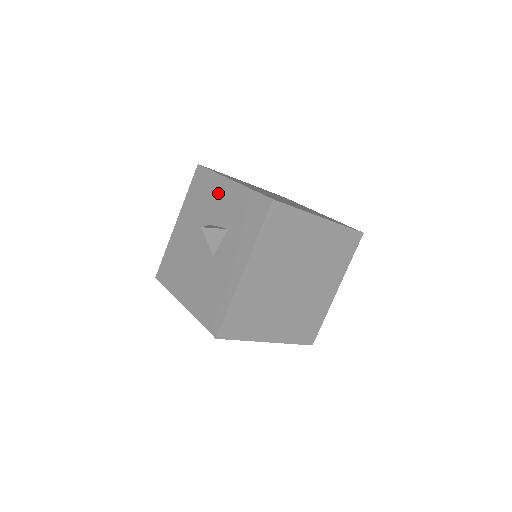
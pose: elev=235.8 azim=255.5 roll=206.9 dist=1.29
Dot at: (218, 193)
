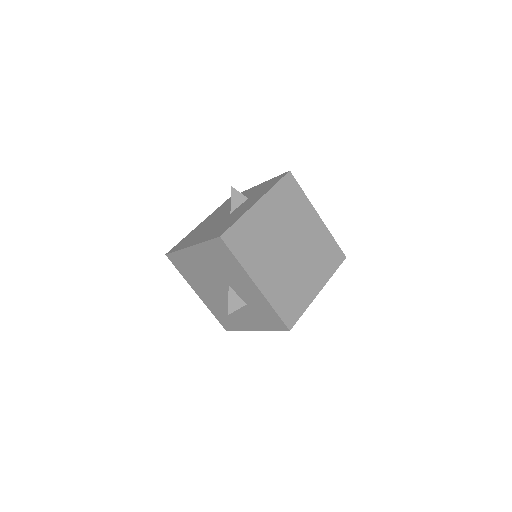
Dot at: (244, 194)
